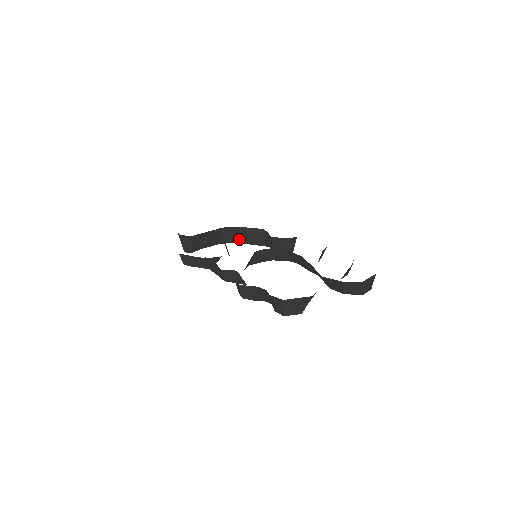
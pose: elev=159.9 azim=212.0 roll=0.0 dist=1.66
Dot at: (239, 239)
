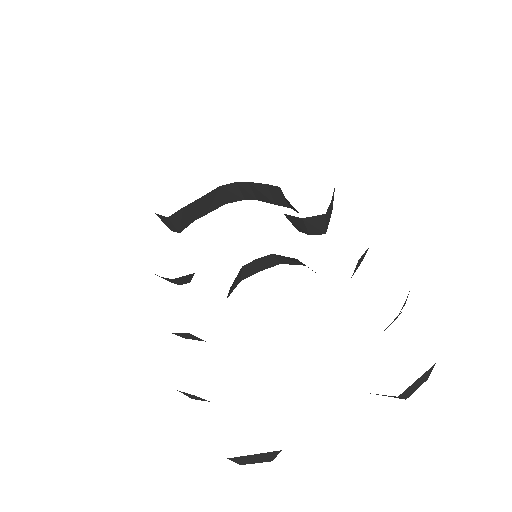
Dot at: (252, 195)
